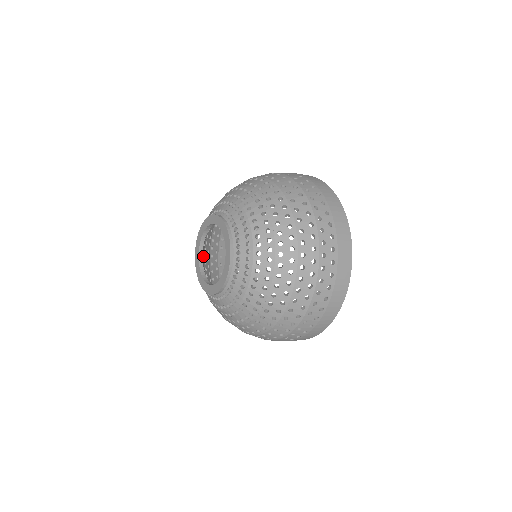
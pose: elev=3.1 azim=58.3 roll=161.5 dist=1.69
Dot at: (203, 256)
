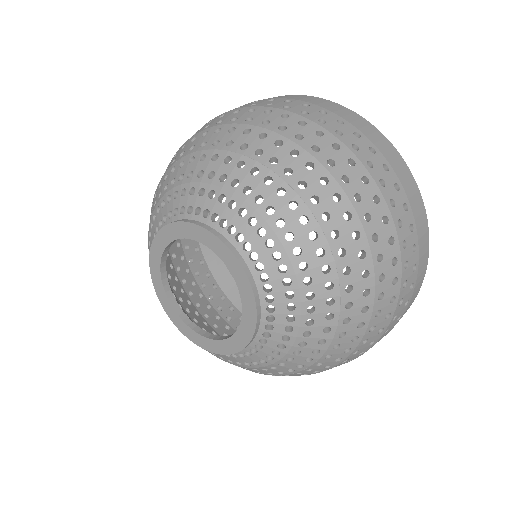
Dot at: (176, 196)
